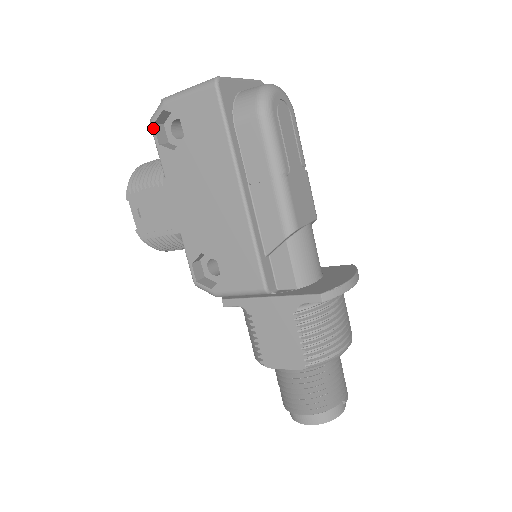
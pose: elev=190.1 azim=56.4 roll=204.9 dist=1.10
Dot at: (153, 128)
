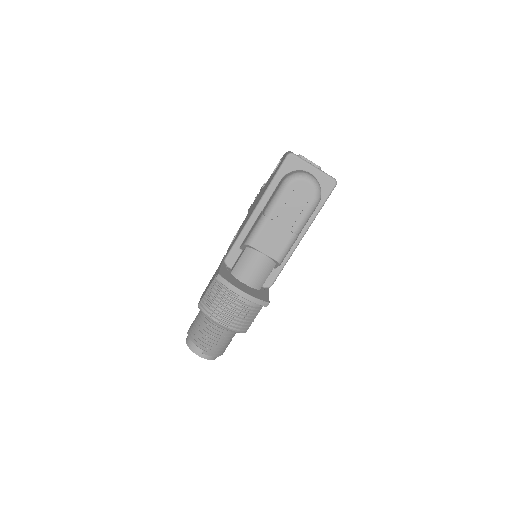
Dot at: (279, 161)
